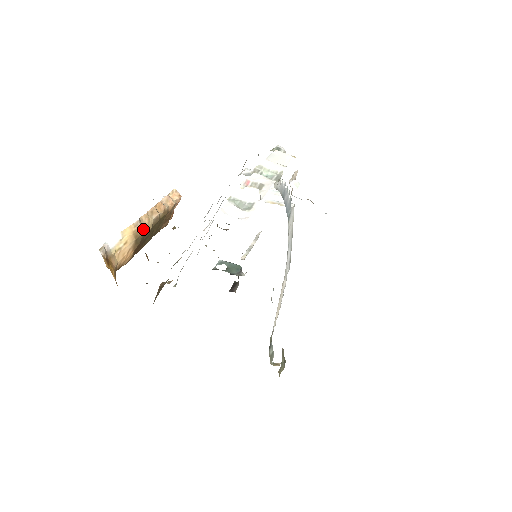
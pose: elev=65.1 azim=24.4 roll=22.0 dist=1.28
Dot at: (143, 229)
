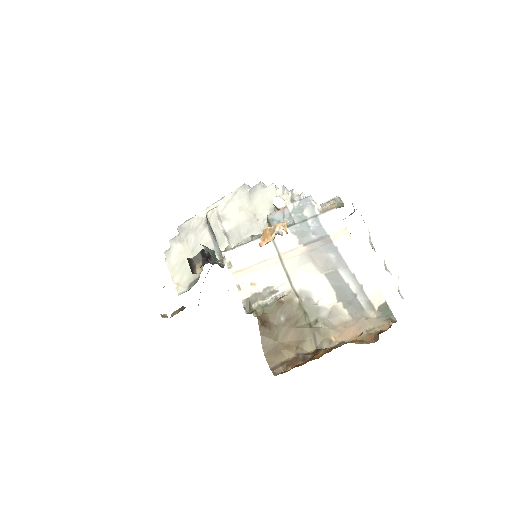
Dot at: occluded
